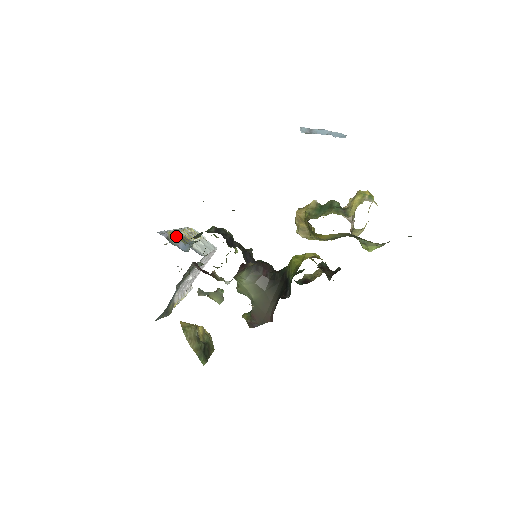
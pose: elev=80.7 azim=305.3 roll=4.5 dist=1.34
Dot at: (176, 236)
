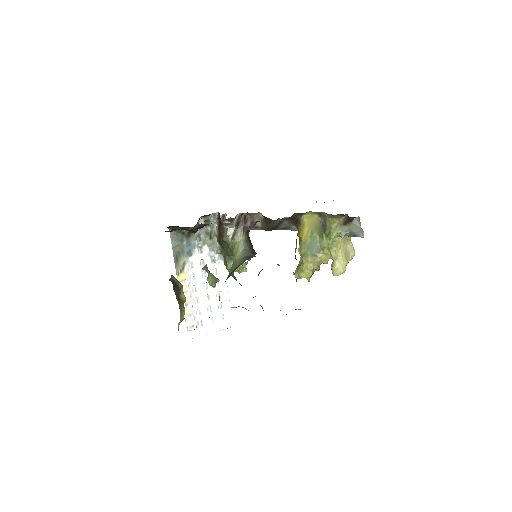
Dot at: occluded
